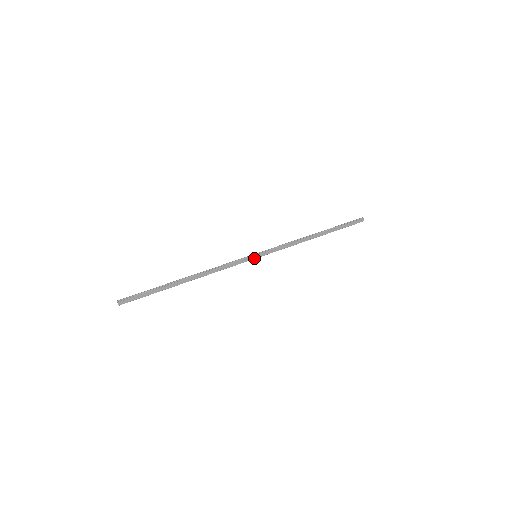
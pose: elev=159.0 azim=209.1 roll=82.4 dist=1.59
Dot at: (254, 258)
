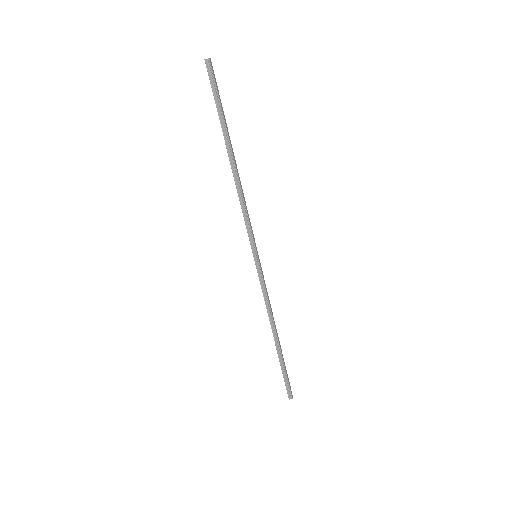
Dot at: (257, 252)
